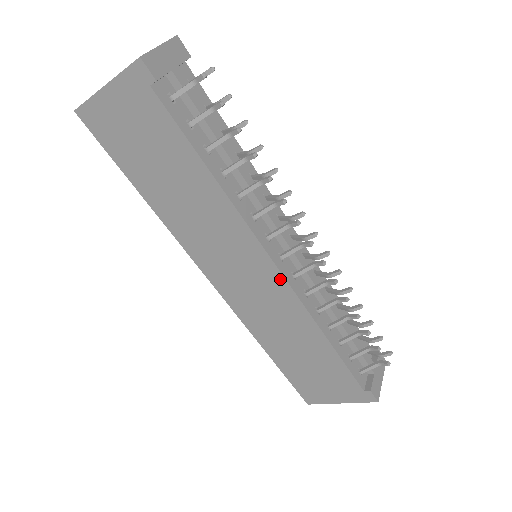
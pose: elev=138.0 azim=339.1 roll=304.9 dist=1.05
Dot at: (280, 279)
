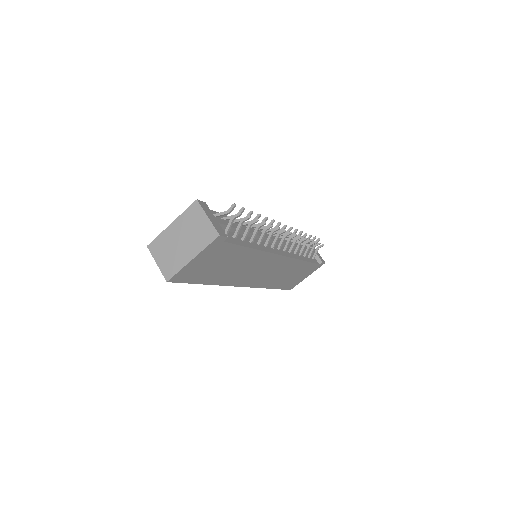
Dot at: (284, 259)
